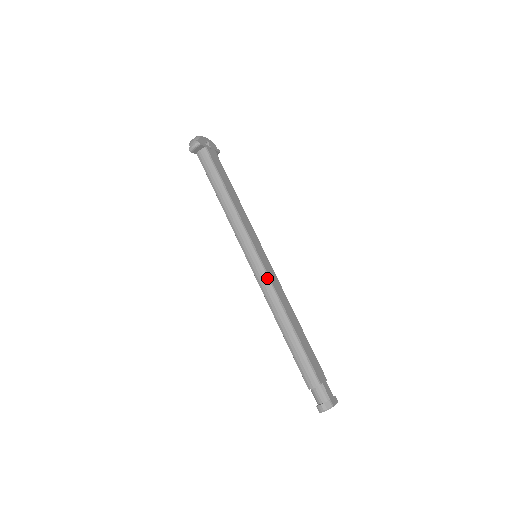
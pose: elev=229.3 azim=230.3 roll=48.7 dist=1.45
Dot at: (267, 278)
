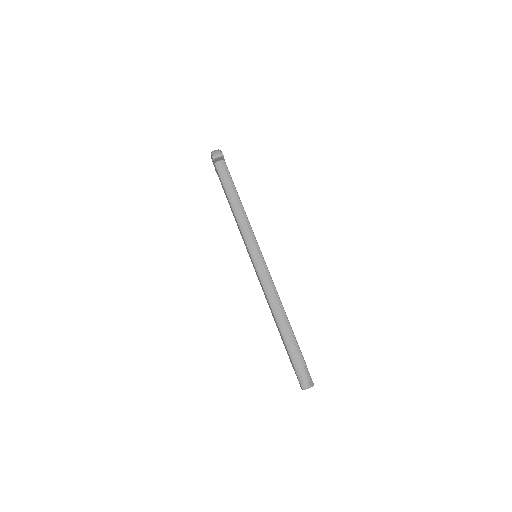
Dot at: (269, 273)
